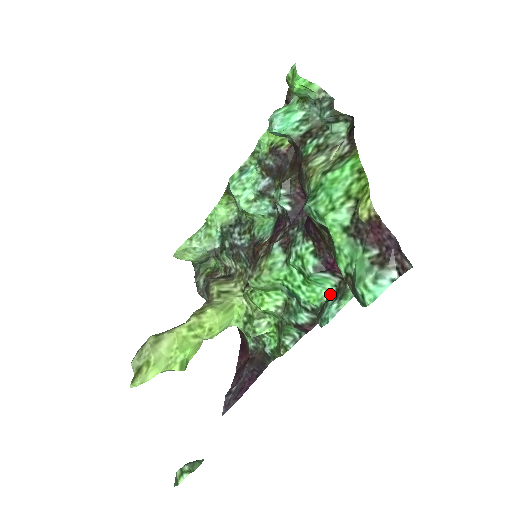
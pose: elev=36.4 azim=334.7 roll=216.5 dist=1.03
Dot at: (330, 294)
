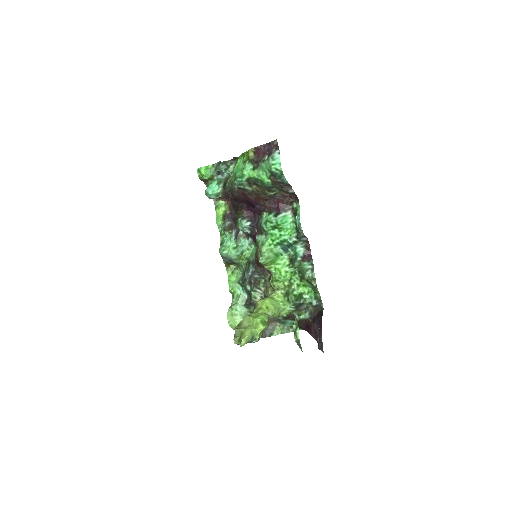
Dot at: (294, 221)
